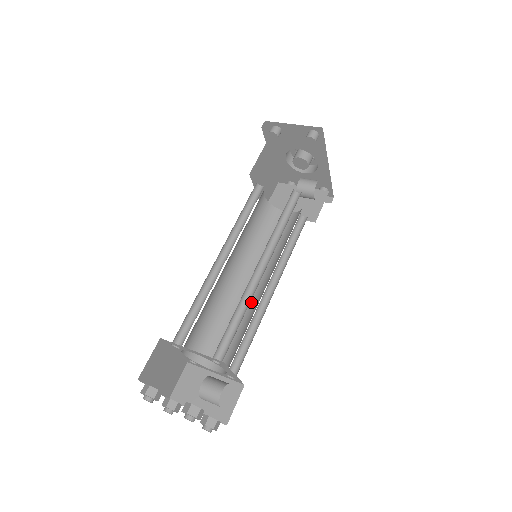
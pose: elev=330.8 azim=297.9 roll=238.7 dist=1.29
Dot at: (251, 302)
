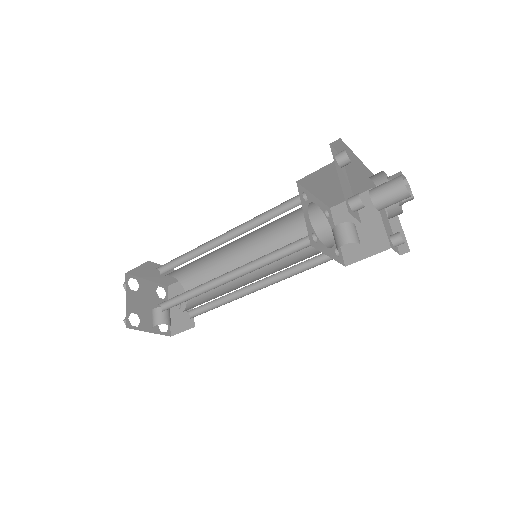
Dot at: (238, 282)
